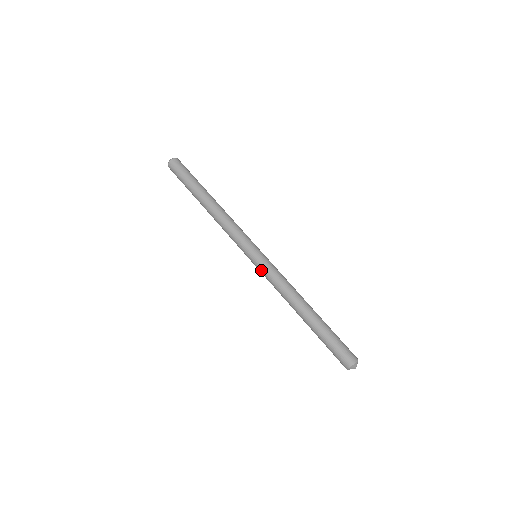
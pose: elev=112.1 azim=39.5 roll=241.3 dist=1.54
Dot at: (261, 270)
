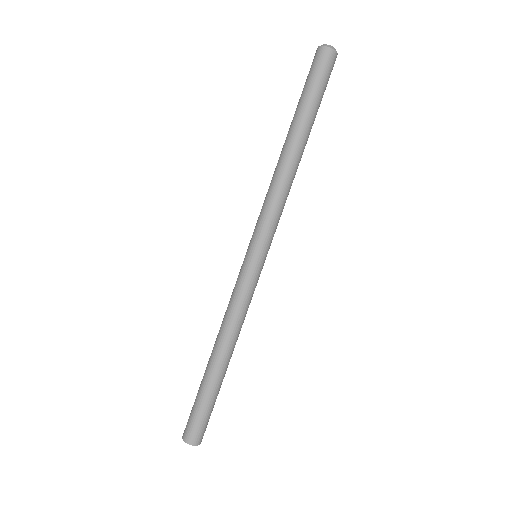
Dot at: (245, 278)
